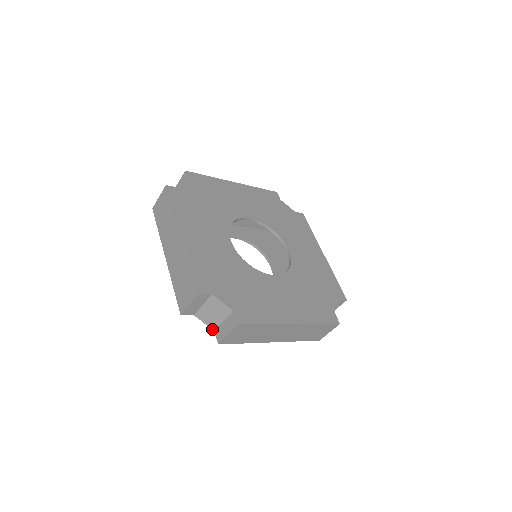
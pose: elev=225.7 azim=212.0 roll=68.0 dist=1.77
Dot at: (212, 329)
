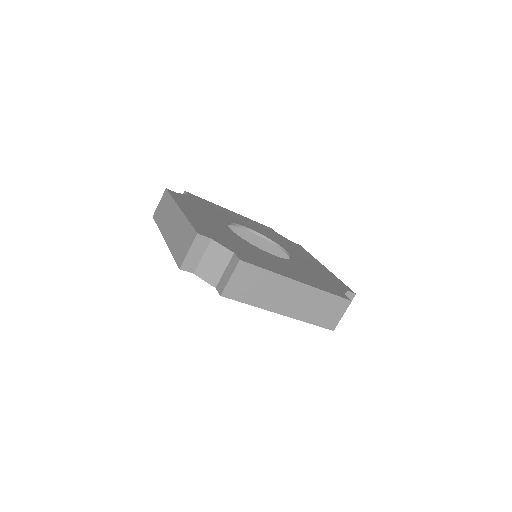
Dot at: (213, 286)
